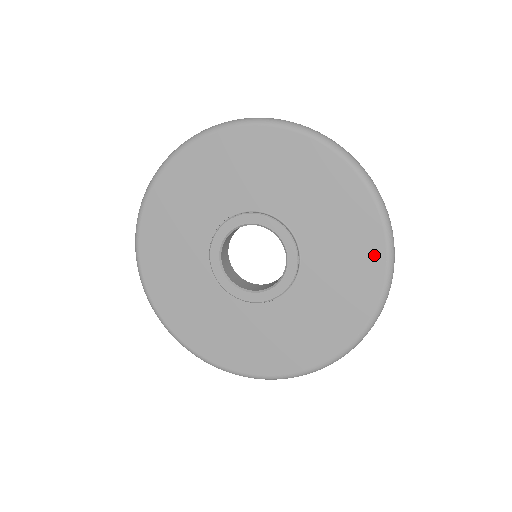
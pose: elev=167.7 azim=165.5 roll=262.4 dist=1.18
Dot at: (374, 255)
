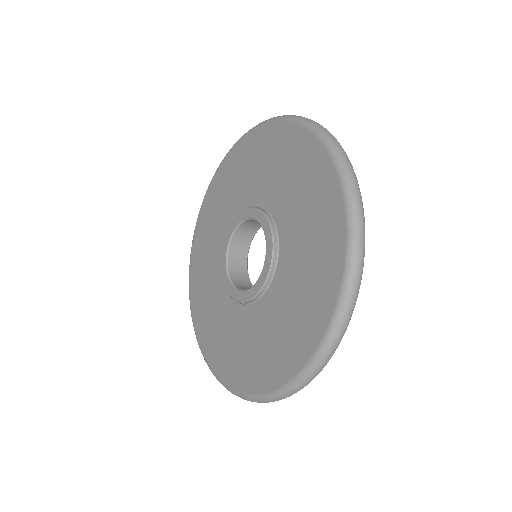
Dot at: (292, 137)
